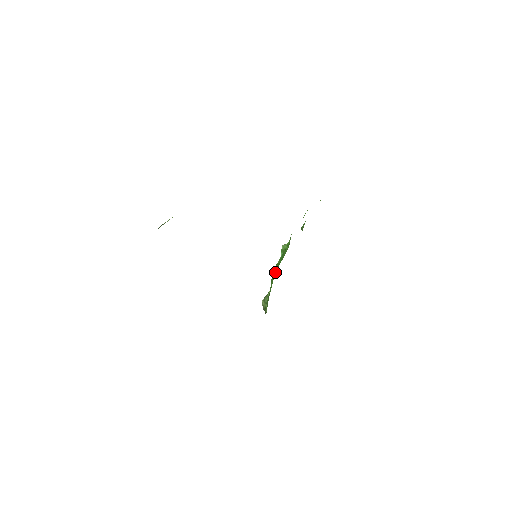
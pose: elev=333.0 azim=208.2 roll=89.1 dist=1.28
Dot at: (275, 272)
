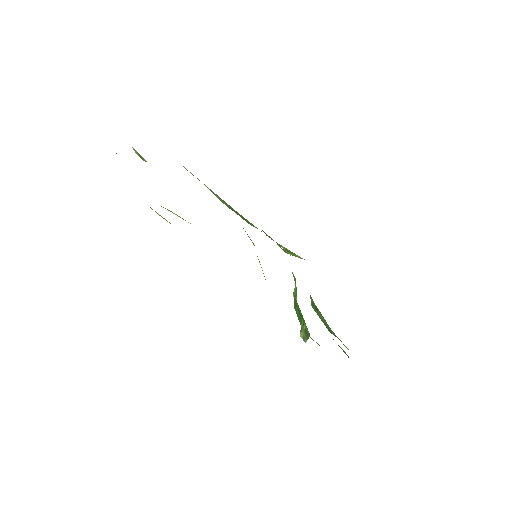
Dot at: occluded
